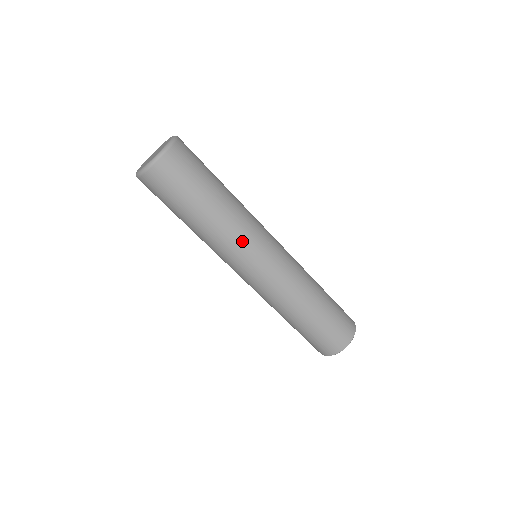
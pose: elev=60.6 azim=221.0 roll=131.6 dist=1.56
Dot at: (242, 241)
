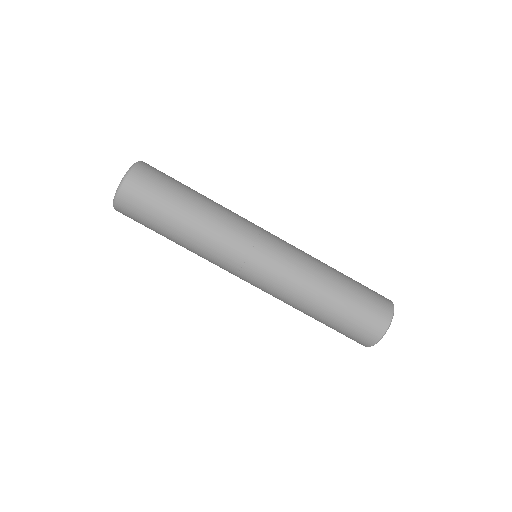
Dot at: (238, 222)
